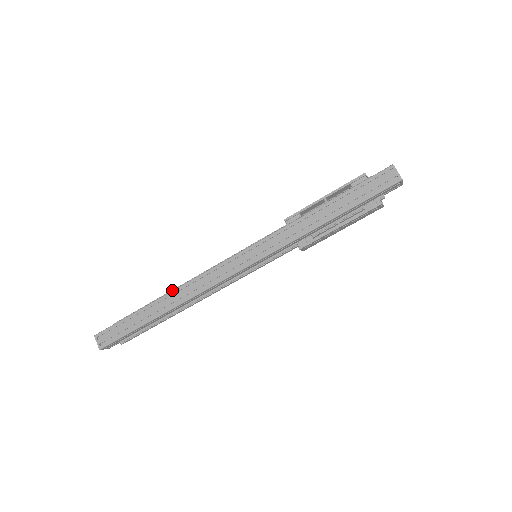
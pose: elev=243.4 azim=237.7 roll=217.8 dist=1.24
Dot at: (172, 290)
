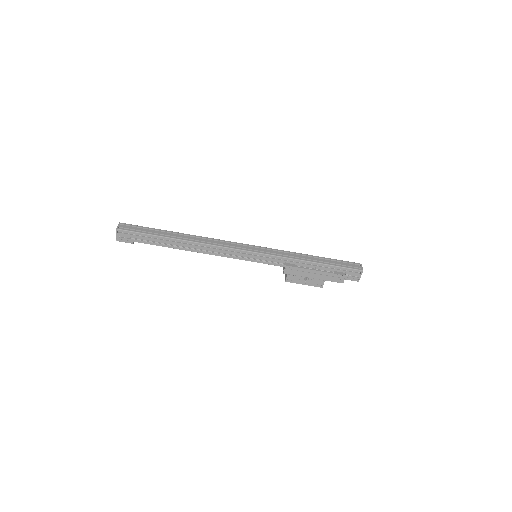
Dot at: occluded
